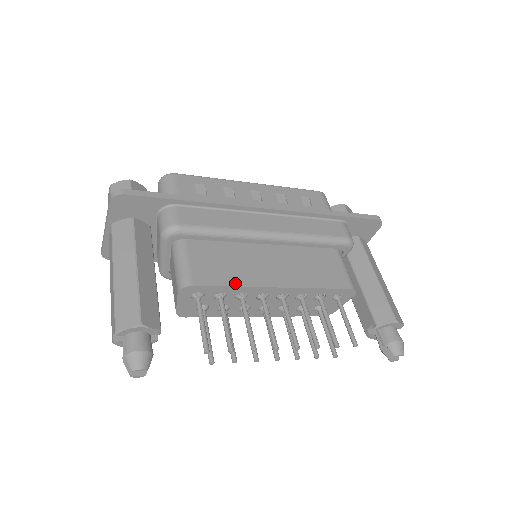
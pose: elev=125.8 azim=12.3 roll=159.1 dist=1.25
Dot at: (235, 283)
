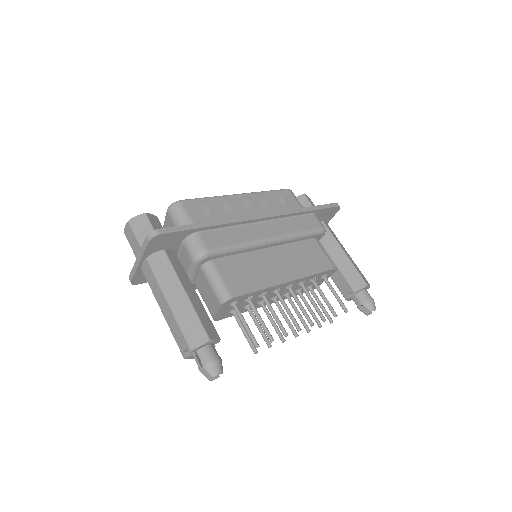
Dot at: (260, 287)
